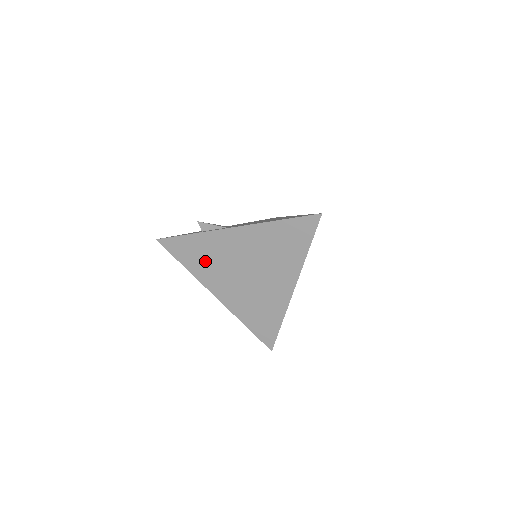
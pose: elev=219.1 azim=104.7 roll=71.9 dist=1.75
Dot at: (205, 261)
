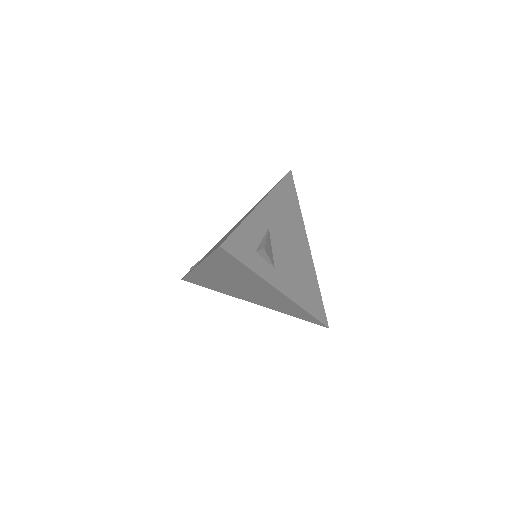
Dot at: (229, 270)
